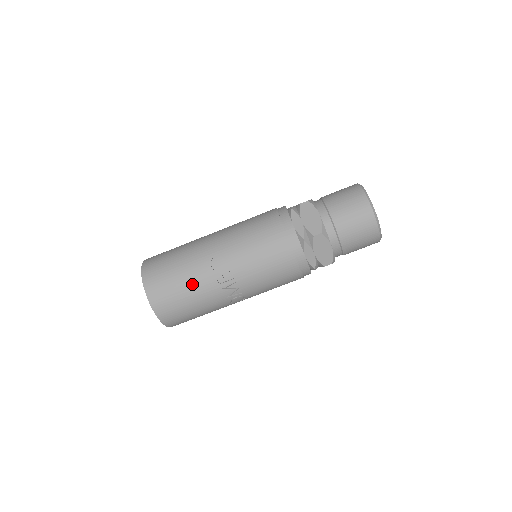
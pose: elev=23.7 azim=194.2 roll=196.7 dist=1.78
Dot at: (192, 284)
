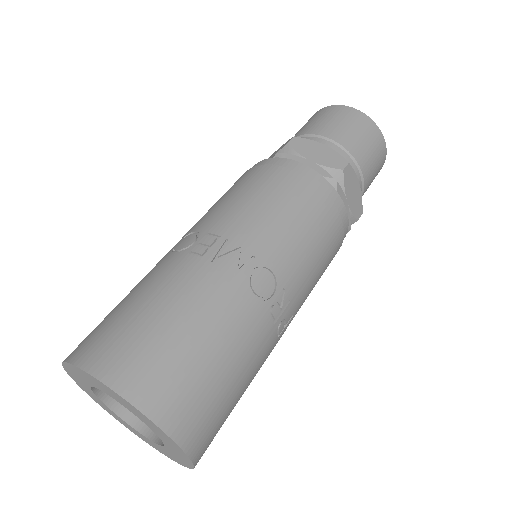
Dot at: (154, 288)
